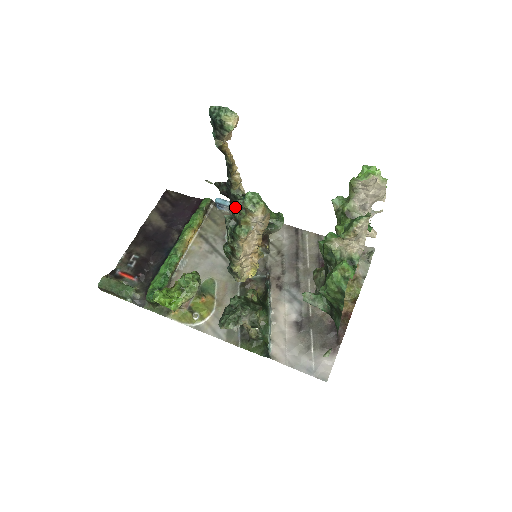
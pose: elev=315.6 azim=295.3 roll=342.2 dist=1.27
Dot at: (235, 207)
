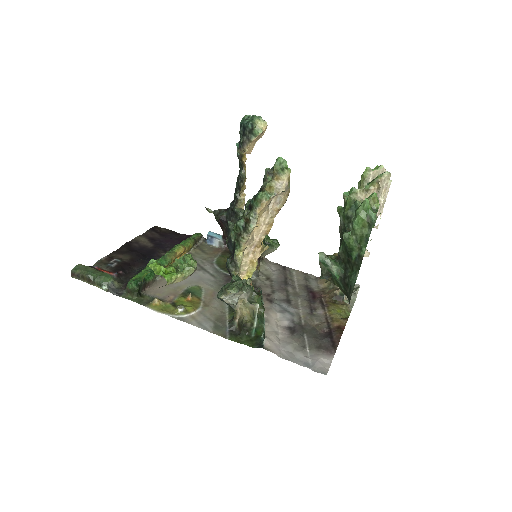
Dot at: occluded
